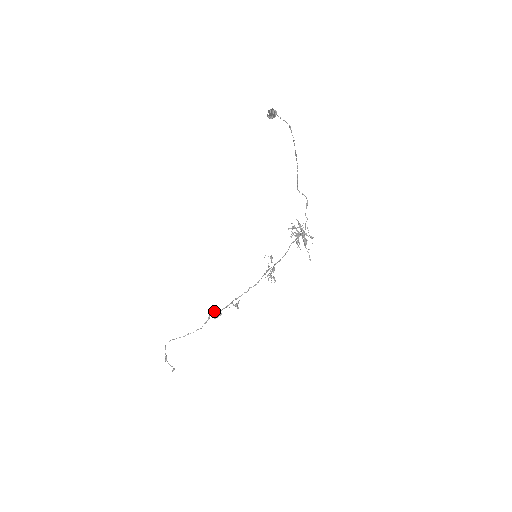
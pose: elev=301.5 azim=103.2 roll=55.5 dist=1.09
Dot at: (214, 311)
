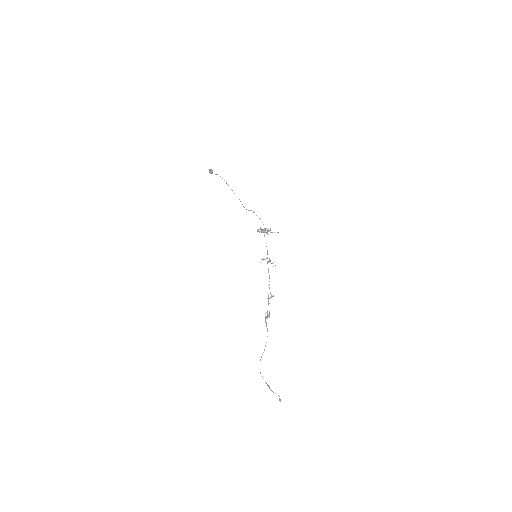
Dot at: (265, 317)
